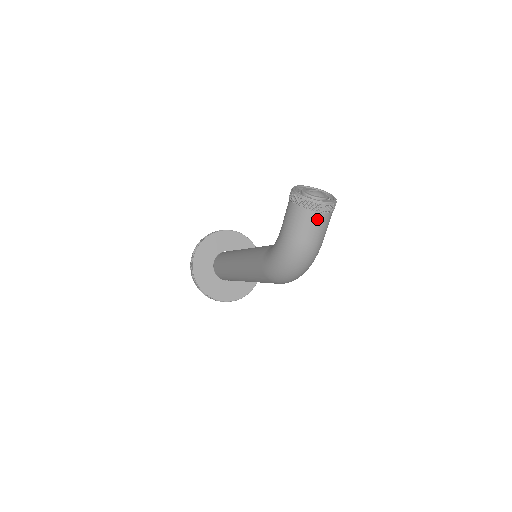
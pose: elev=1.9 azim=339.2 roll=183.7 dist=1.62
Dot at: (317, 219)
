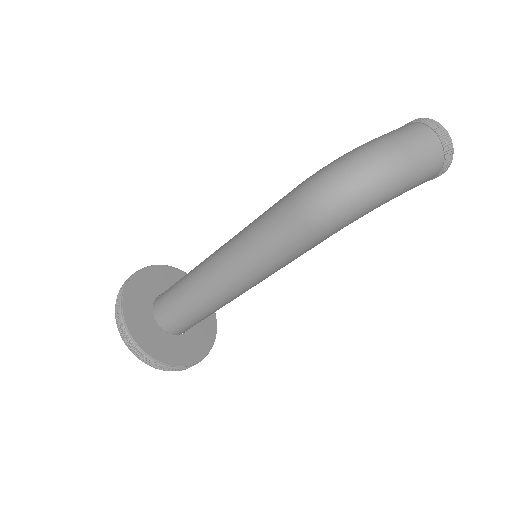
Dot at: (429, 138)
